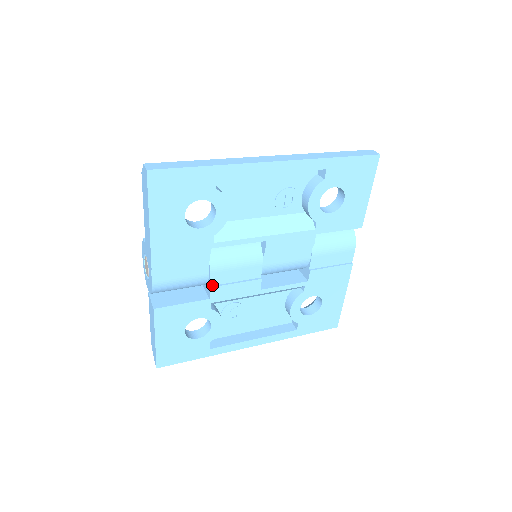
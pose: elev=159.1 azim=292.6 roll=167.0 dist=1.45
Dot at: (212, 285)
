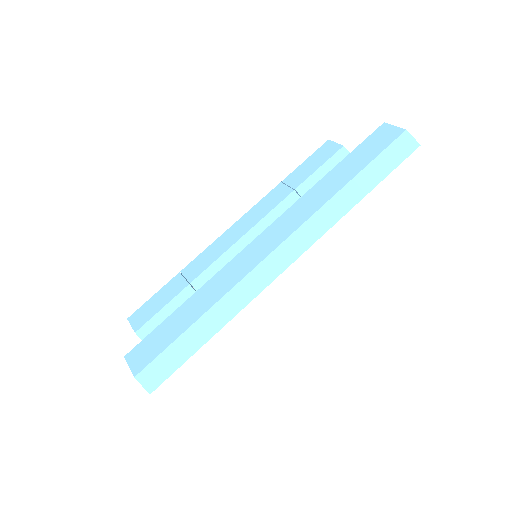
Dot at: occluded
